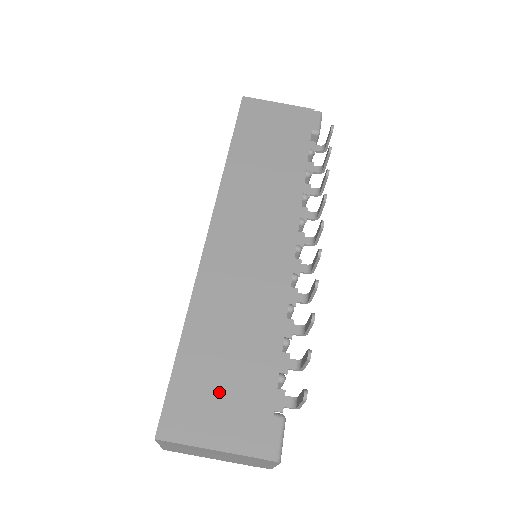
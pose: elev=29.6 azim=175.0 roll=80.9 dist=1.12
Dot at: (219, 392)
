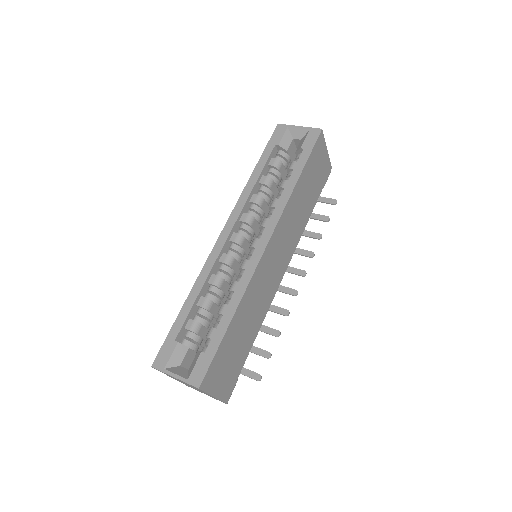
Dot at: (228, 363)
